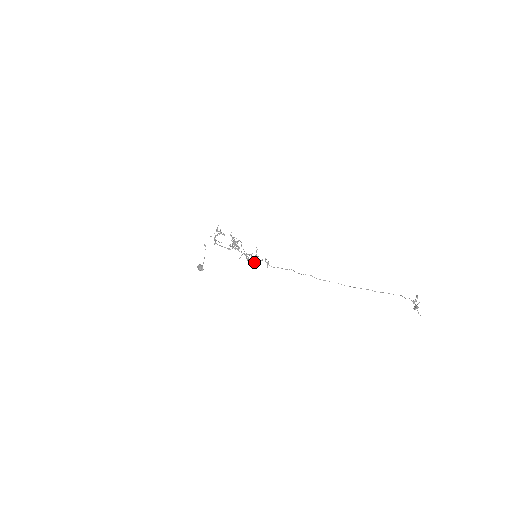
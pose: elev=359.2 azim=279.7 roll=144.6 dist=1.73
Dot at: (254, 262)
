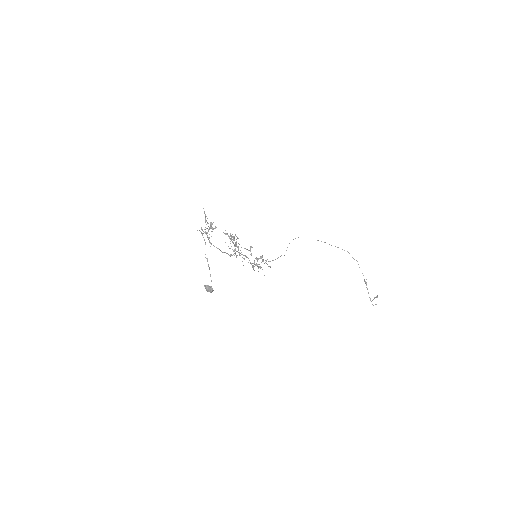
Dot at: (255, 264)
